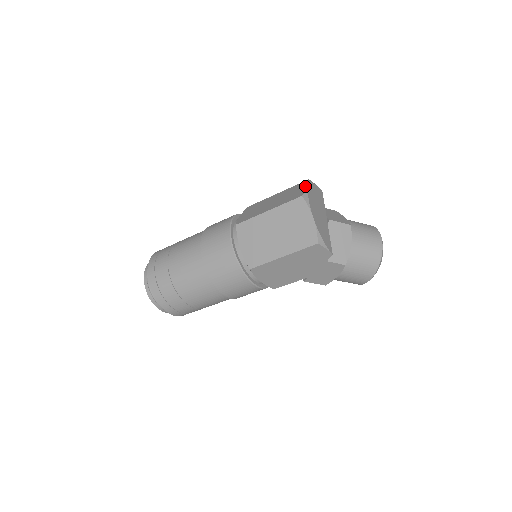
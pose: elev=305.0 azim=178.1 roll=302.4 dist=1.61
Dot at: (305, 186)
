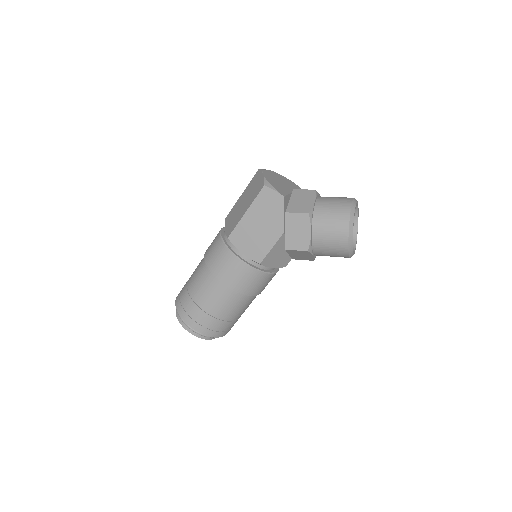
Dot at: occluded
